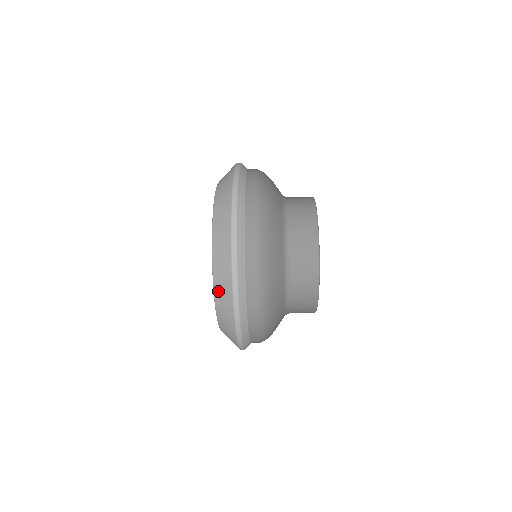
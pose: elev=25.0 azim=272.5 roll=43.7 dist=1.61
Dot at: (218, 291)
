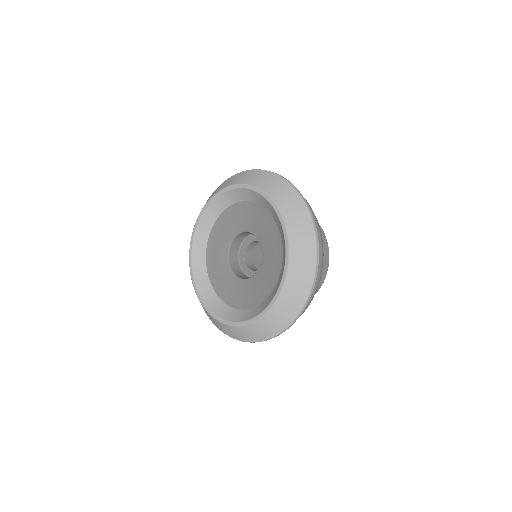
Dot at: (233, 330)
